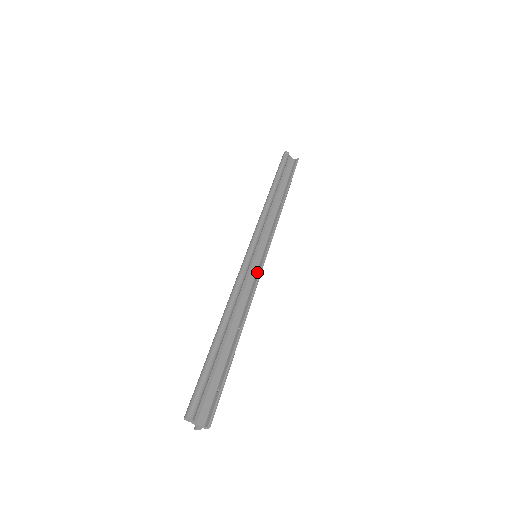
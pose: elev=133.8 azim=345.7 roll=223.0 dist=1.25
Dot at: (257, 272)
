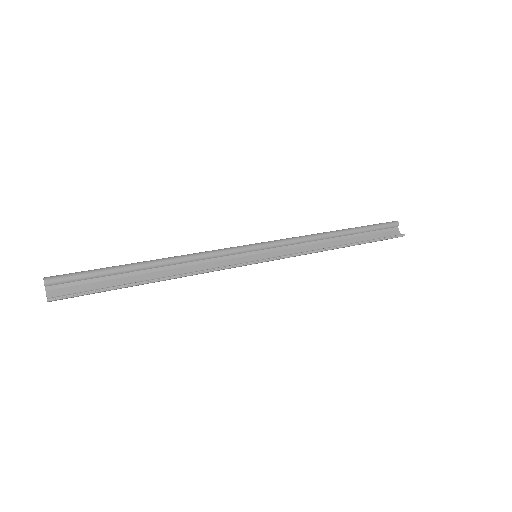
Dot at: (238, 263)
